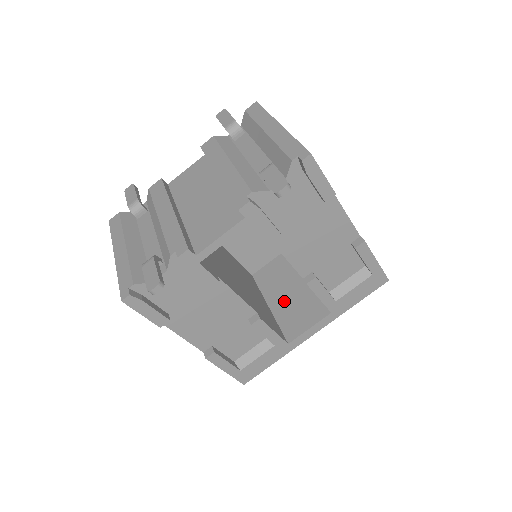
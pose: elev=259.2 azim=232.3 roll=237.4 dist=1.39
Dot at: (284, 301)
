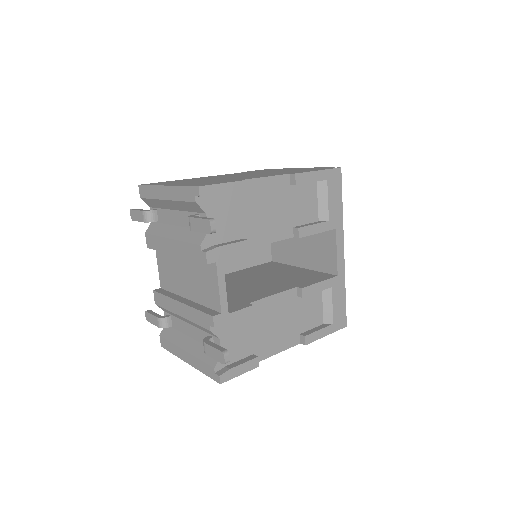
Dot at: (305, 254)
